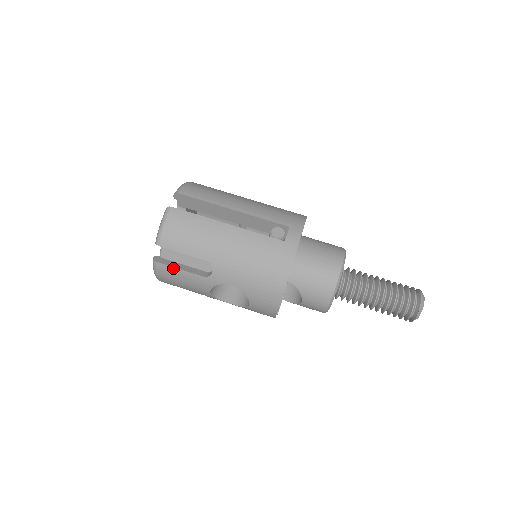
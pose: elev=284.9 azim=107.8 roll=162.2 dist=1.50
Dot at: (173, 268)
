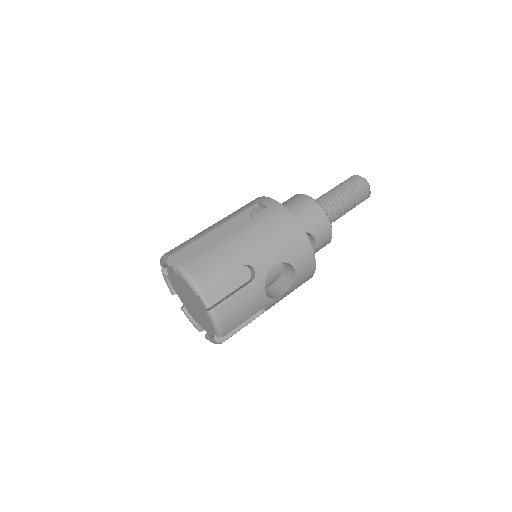
Dot at: (228, 299)
